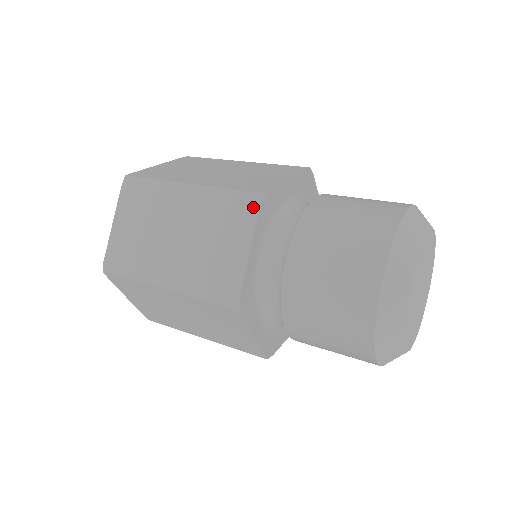
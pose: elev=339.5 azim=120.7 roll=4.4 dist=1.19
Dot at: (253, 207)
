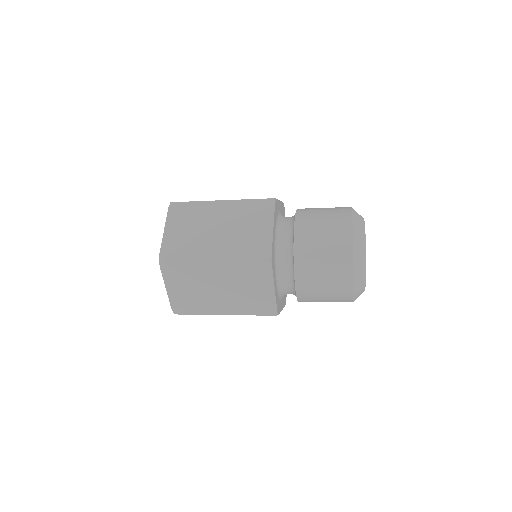
Dot at: occluded
